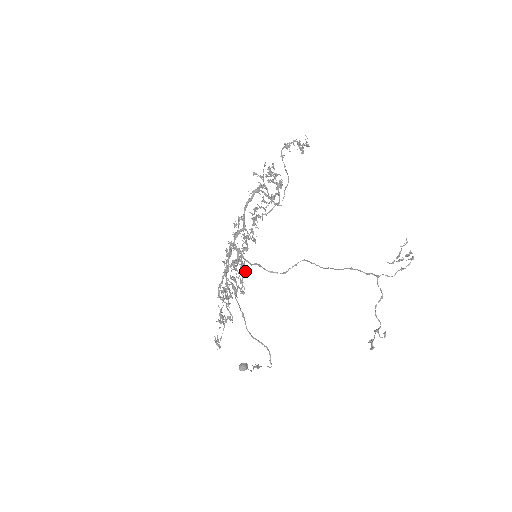
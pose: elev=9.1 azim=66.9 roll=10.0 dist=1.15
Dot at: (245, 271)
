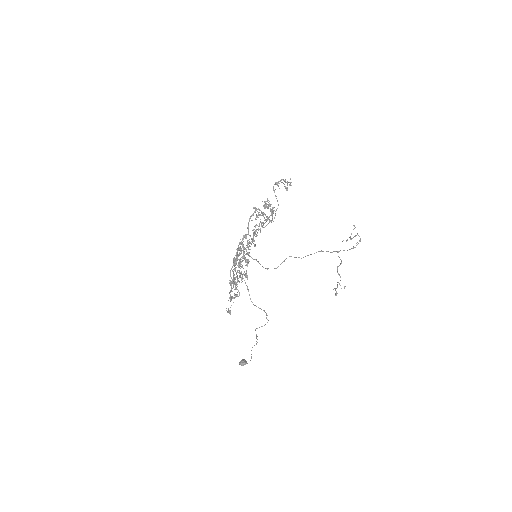
Dot at: occluded
